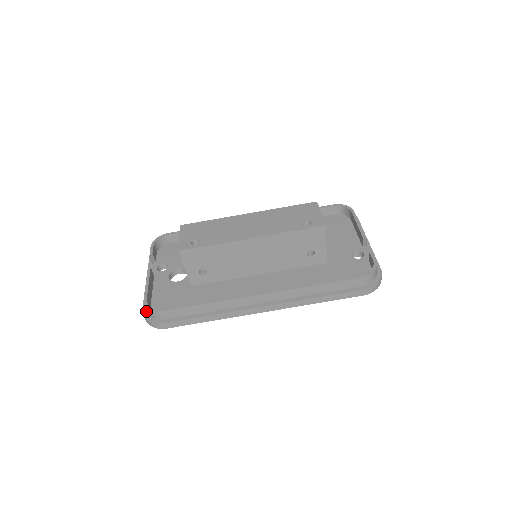
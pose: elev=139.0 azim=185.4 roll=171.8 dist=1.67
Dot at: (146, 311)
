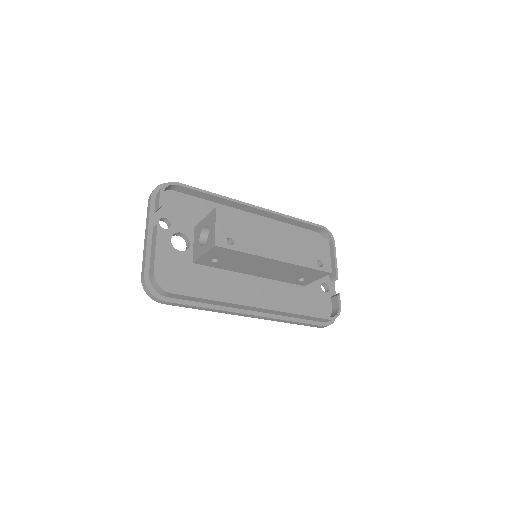
Dot at: (148, 278)
